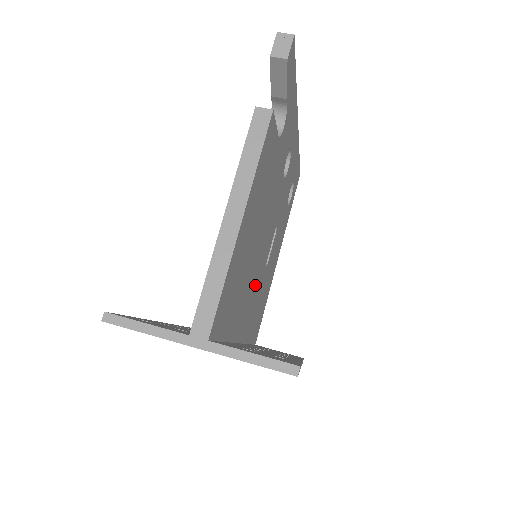
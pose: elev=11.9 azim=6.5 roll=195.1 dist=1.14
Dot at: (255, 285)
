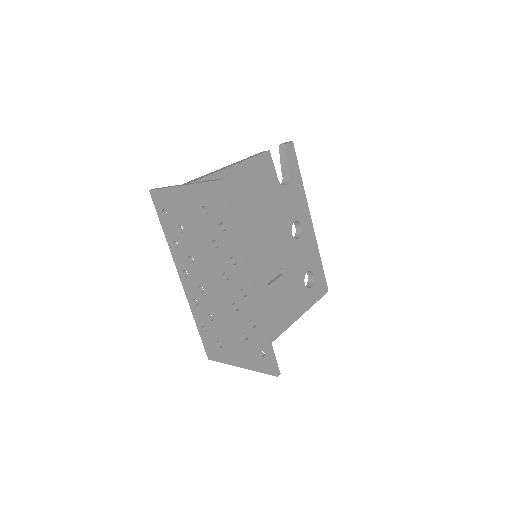
Dot at: occluded
